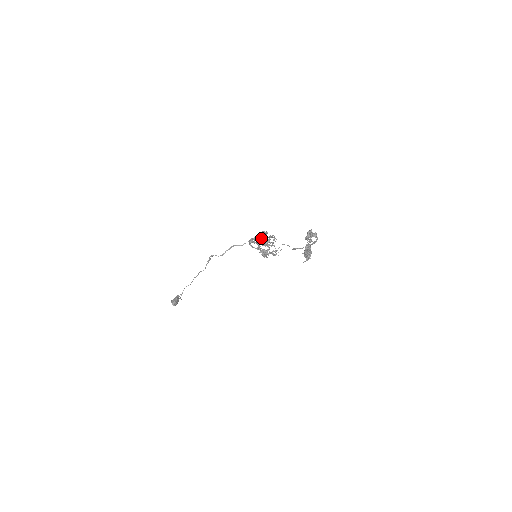
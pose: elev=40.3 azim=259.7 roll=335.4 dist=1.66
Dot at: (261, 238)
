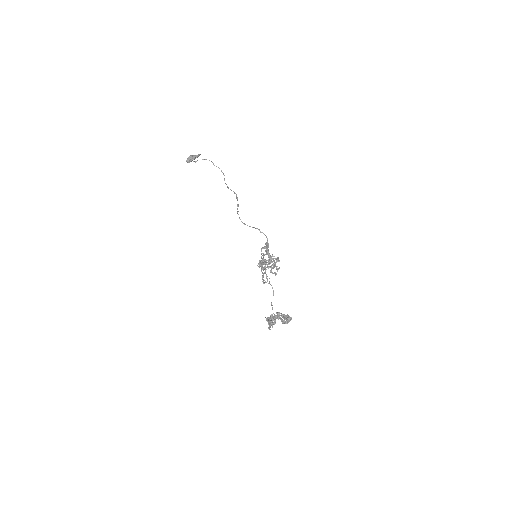
Dot at: (270, 262)
